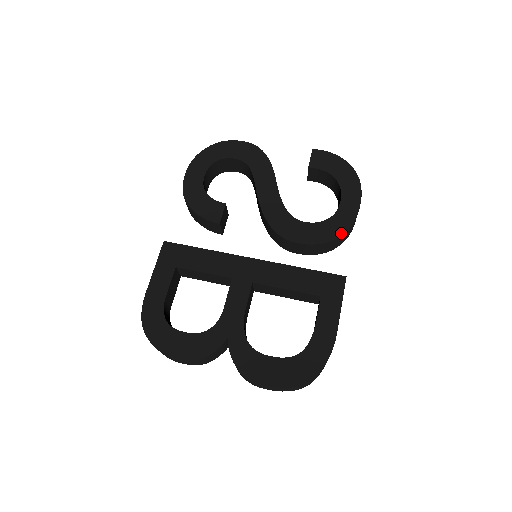
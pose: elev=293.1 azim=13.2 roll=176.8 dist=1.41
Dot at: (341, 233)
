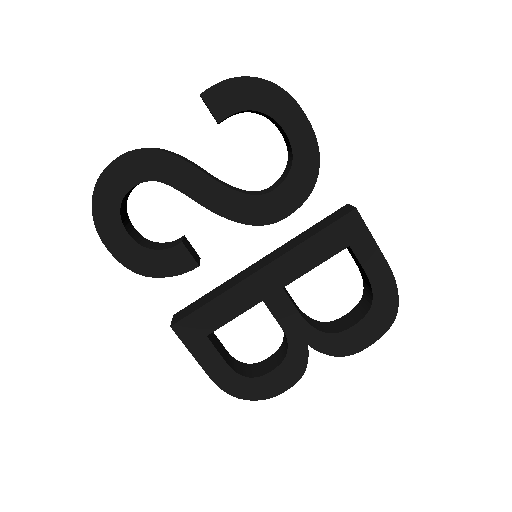
Dot at: (316, 170)
